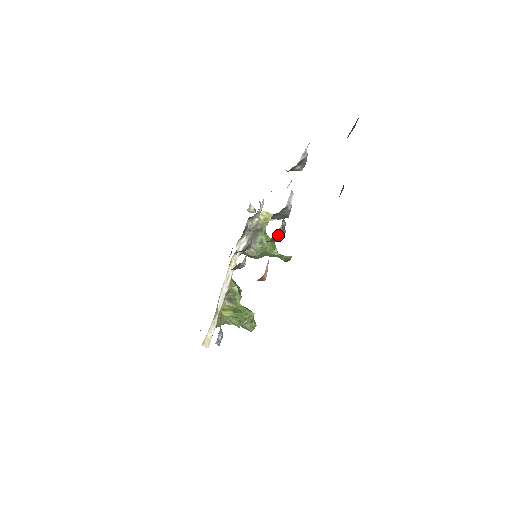
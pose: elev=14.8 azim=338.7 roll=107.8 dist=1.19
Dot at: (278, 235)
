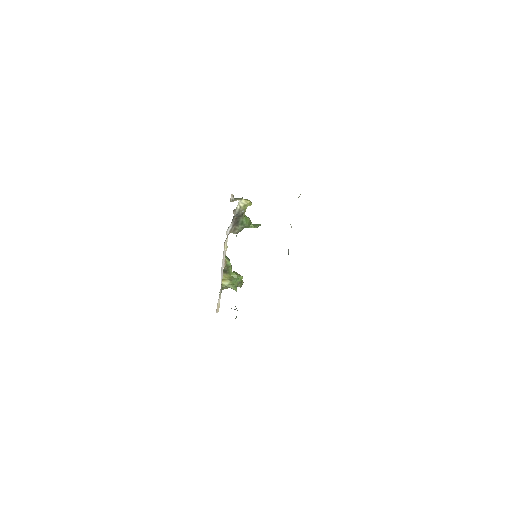
Dot at: occluded
